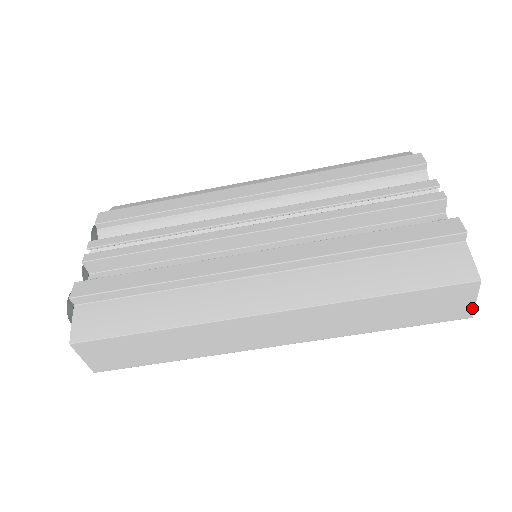
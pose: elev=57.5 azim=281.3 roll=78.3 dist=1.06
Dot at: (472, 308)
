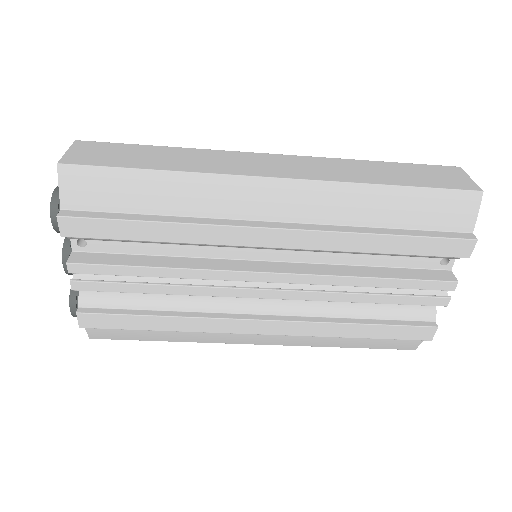
Dot at: occluded
